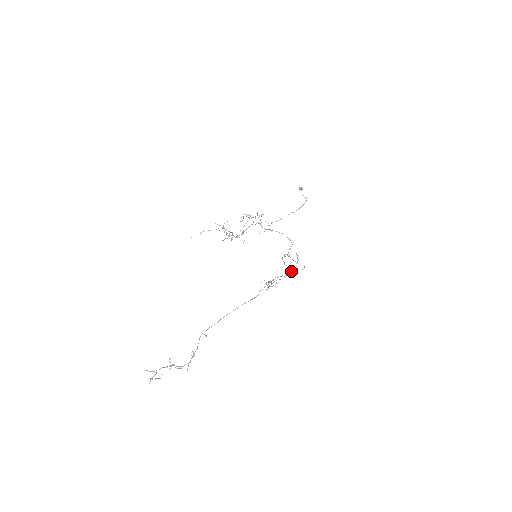
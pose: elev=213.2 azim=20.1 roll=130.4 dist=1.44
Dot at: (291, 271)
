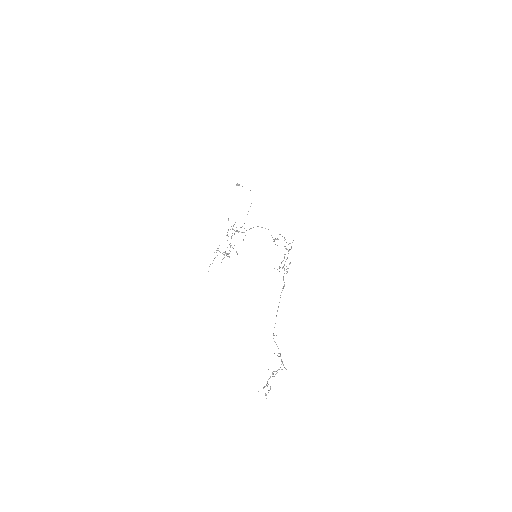
Dot at: (286, 249)
